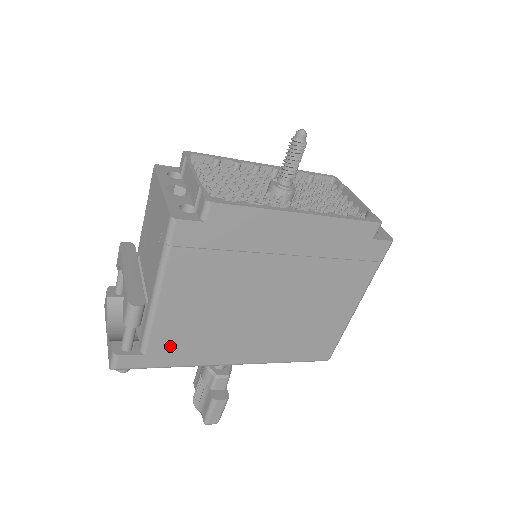
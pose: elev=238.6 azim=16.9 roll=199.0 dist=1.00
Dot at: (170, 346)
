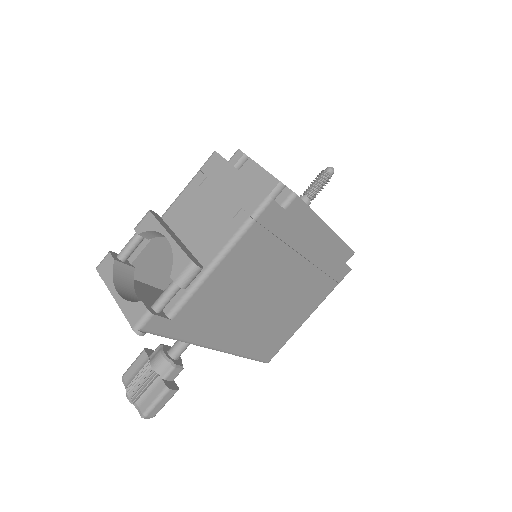
Dot at: (193, 317)
